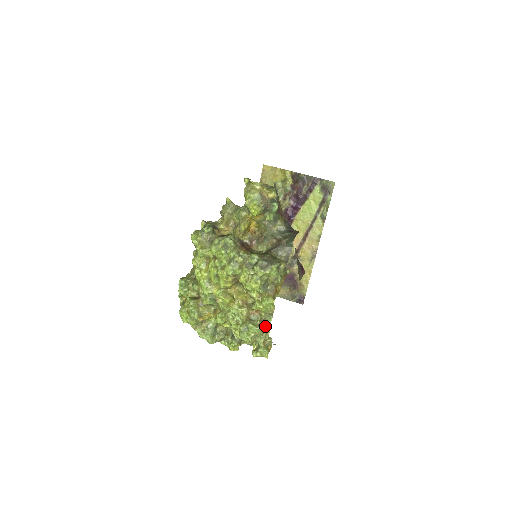
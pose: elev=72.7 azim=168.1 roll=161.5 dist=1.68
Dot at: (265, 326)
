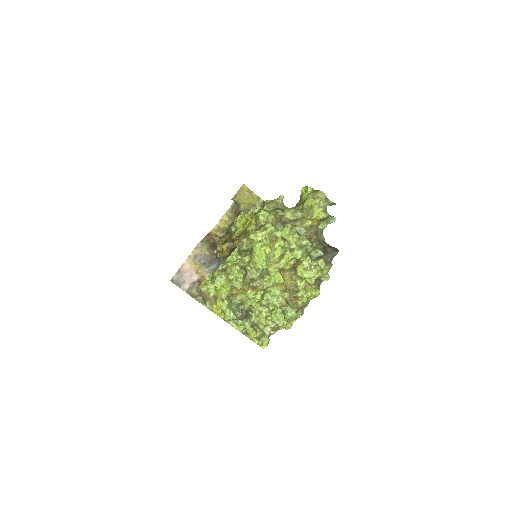
Dot at: (302, 314)
